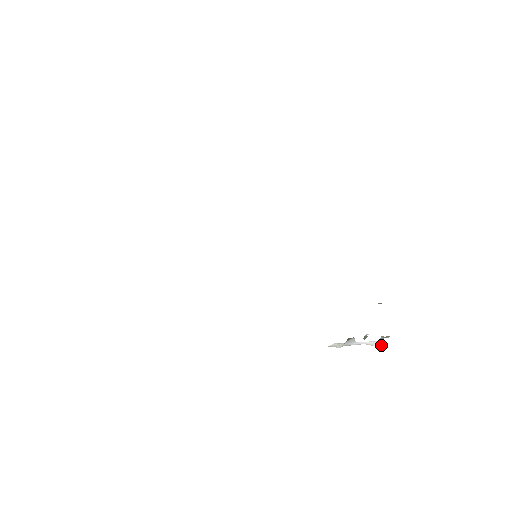
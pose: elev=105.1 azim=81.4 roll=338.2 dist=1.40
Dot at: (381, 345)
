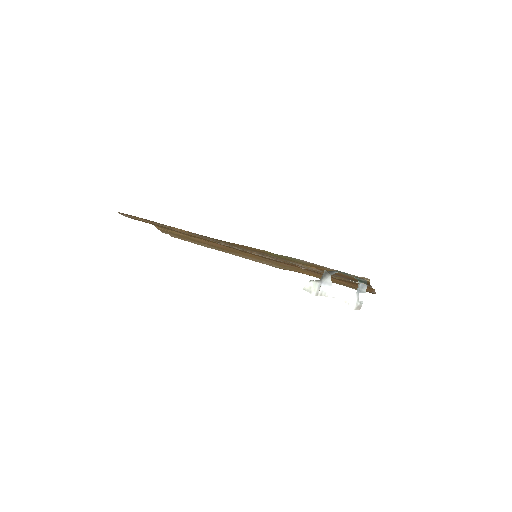
Dot at: (359, 308)
